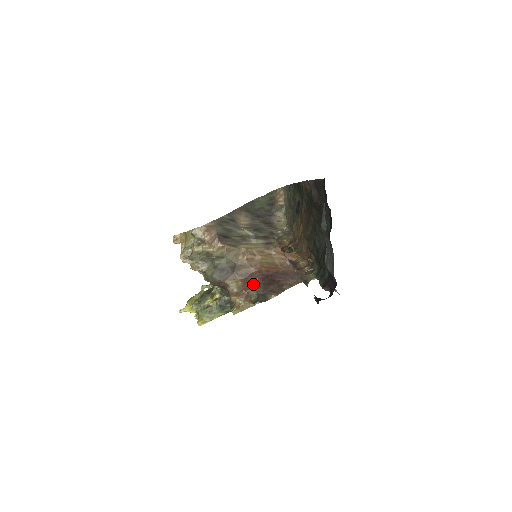
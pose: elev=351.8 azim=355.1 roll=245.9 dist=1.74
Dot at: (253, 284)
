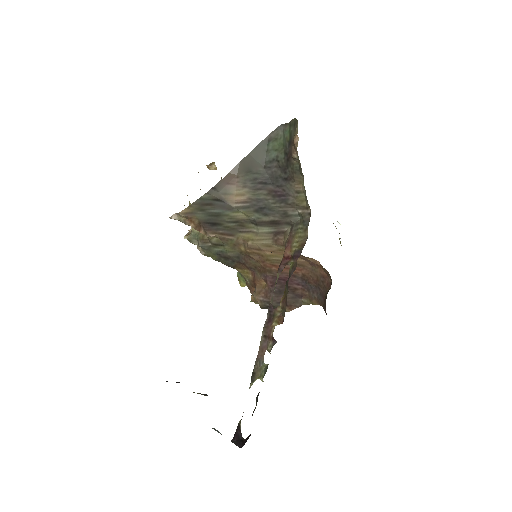
Dot at: (261, 286)
